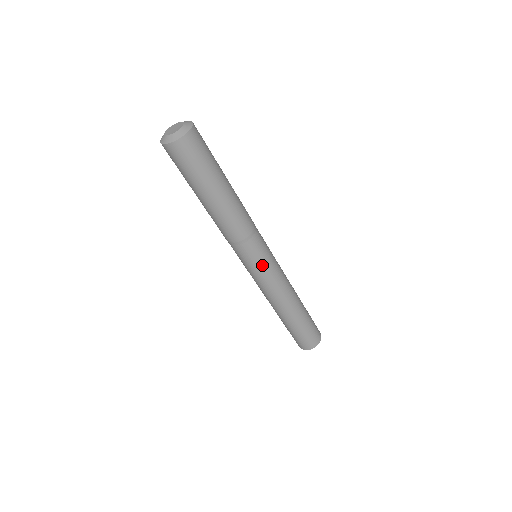
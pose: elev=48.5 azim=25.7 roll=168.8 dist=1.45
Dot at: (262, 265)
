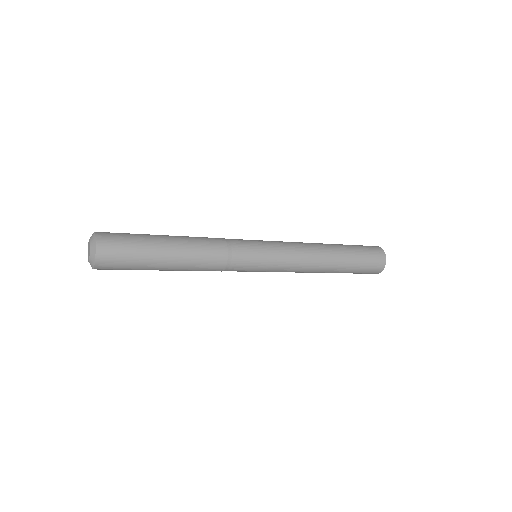
Dot at: occluded
